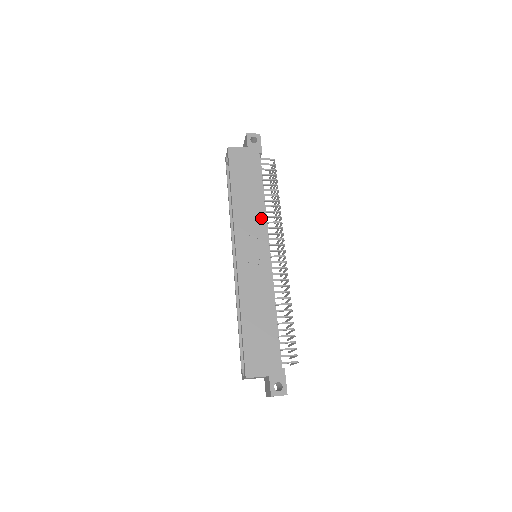
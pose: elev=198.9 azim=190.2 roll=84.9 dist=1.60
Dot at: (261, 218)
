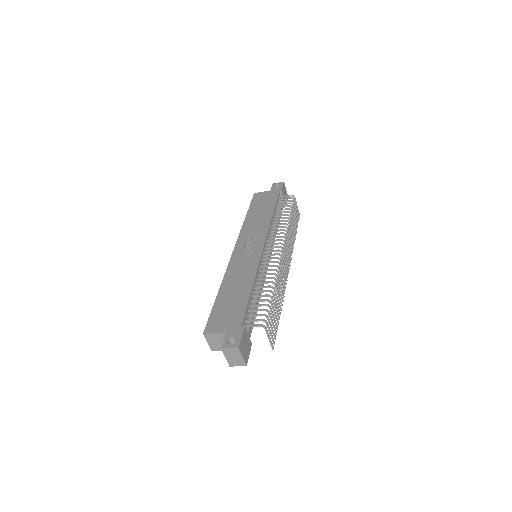
Dot at: (265, 227)
